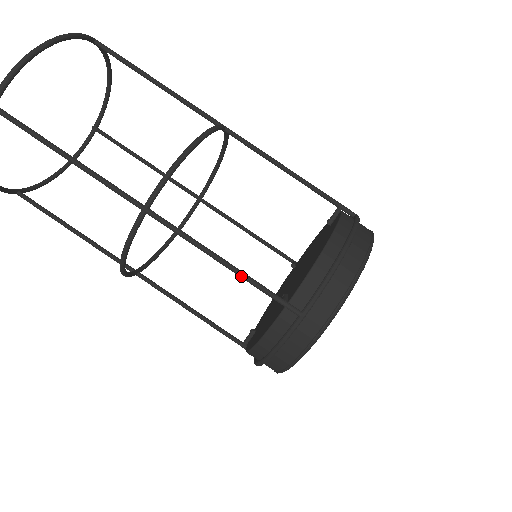
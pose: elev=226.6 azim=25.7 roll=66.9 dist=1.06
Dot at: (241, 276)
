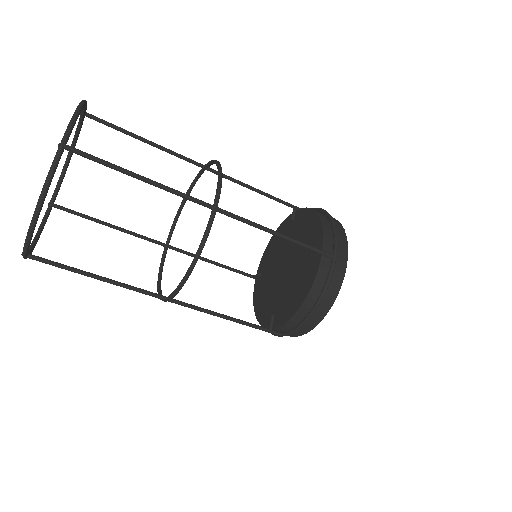
Dot at: occluded
